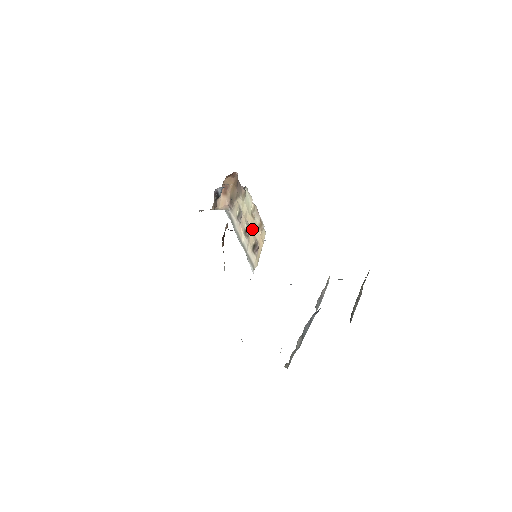
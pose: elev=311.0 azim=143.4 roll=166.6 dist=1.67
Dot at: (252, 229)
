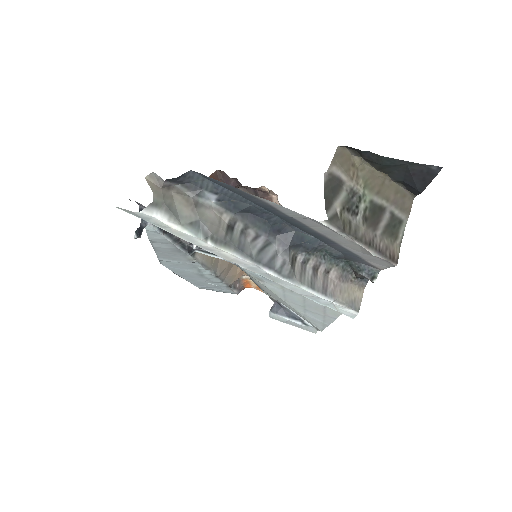
Dot at: occluded
